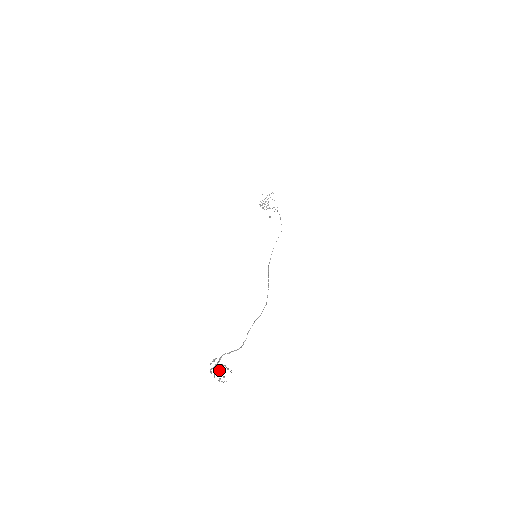
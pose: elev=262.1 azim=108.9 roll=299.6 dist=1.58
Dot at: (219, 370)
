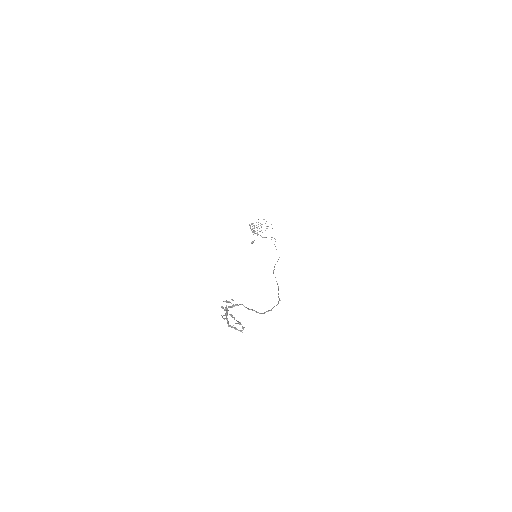
Dot at: occluded
